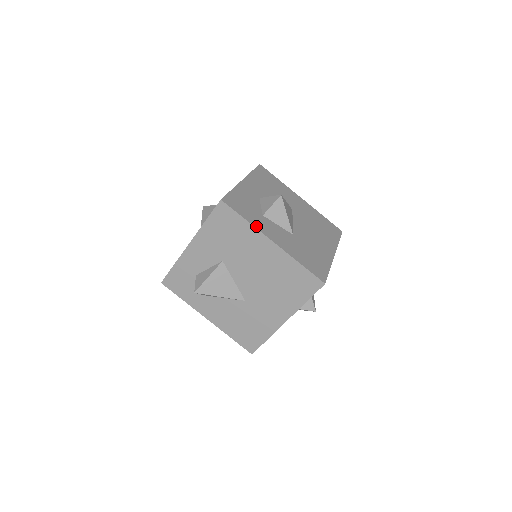
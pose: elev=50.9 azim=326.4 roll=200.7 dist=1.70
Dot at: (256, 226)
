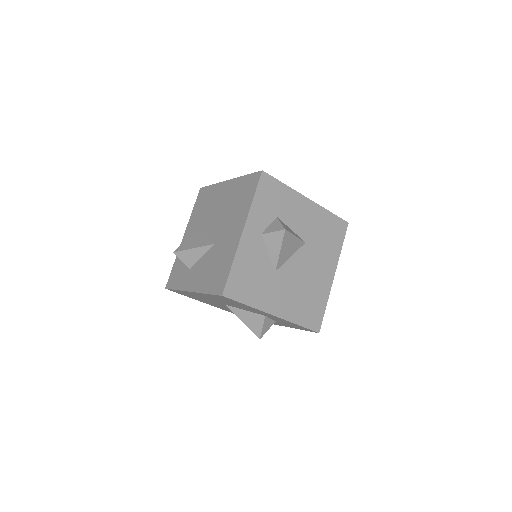
Dot at: occluded
